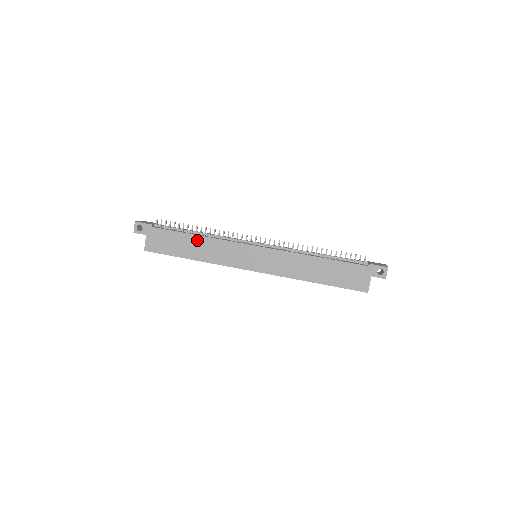
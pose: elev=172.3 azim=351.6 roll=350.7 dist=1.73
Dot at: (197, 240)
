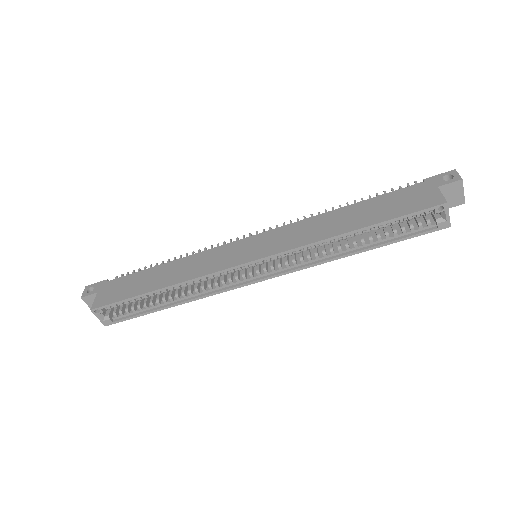
Dot at: (167, 267)
